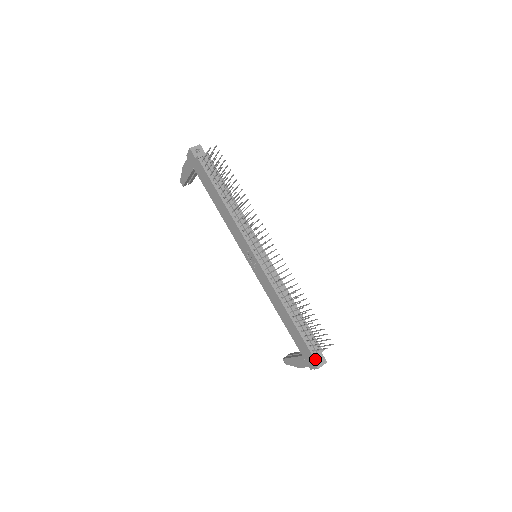
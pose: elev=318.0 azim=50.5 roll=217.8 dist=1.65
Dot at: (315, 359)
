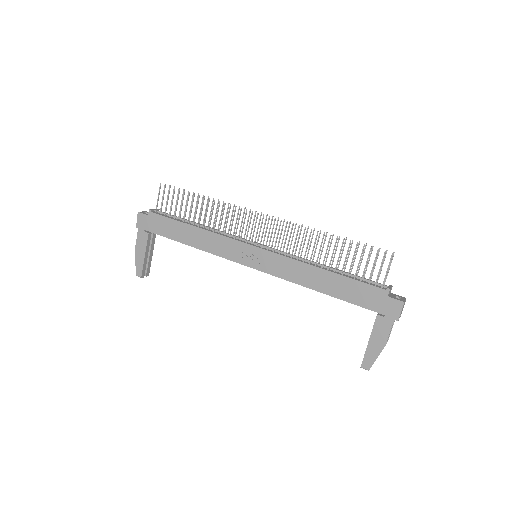
Dot at: (392, 297)
